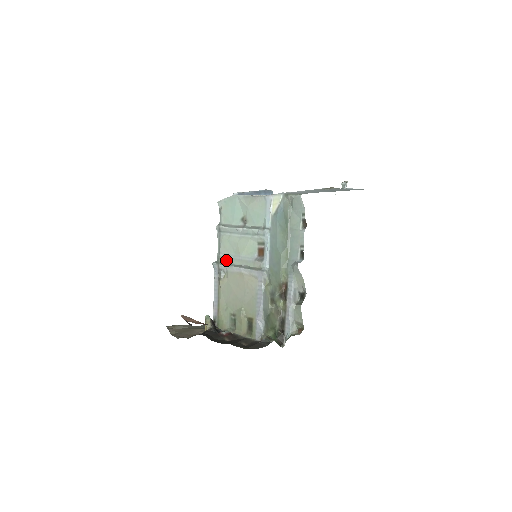
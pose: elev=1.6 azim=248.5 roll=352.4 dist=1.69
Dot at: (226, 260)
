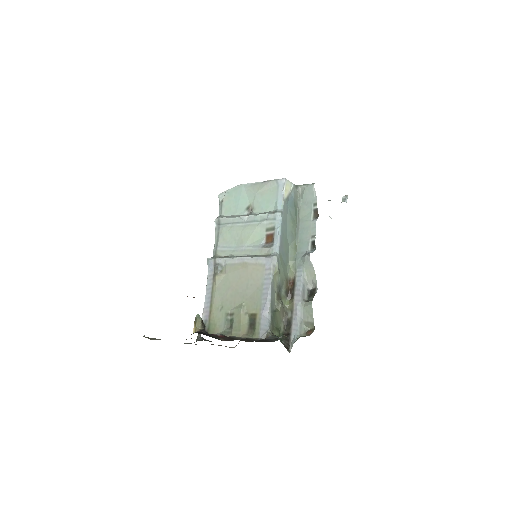
Dot at: (225, 253)
